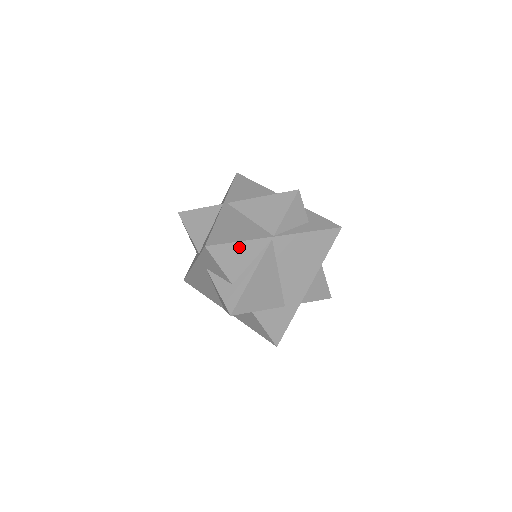
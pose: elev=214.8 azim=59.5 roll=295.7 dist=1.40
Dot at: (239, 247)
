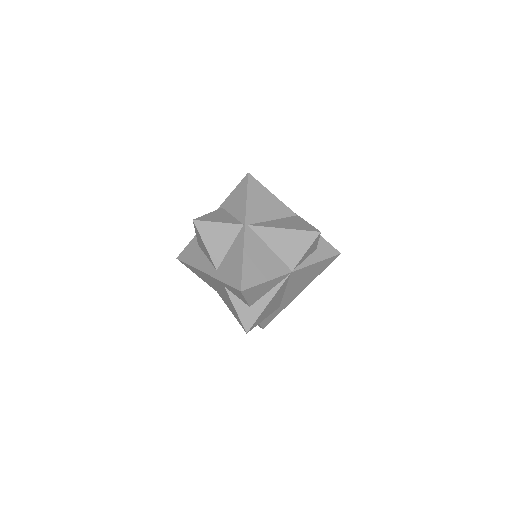
Dot at: (265, 285)
